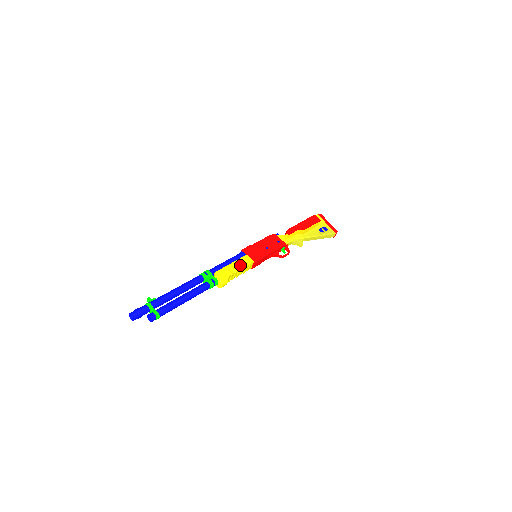
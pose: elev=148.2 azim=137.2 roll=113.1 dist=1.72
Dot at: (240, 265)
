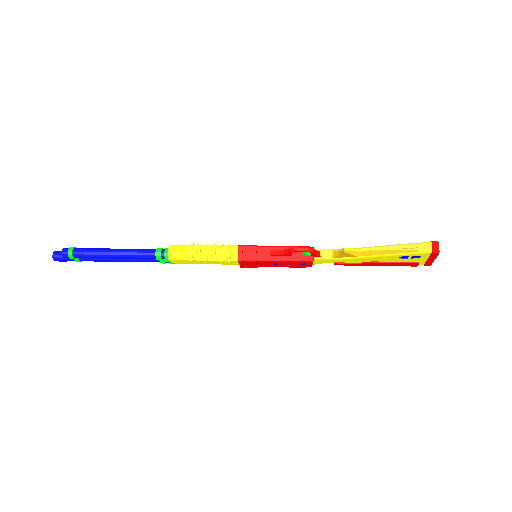
Dot at: (214, 246)
